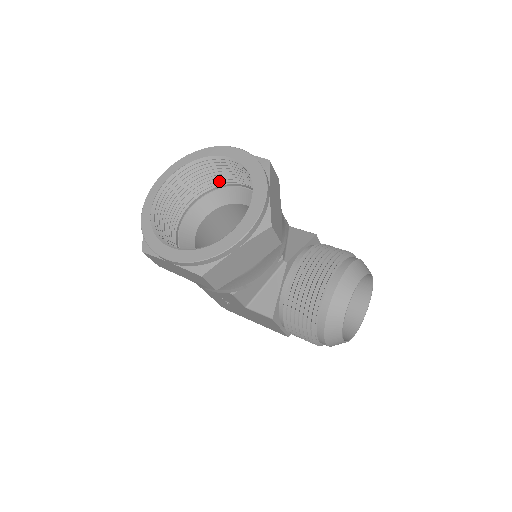
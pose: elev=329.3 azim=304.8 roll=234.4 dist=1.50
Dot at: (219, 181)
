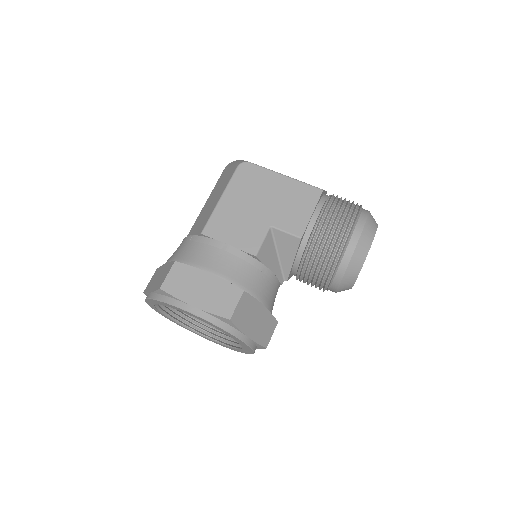
Dot at: occluded
